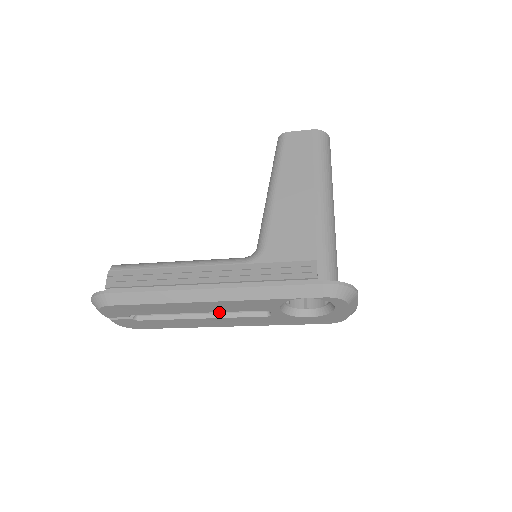
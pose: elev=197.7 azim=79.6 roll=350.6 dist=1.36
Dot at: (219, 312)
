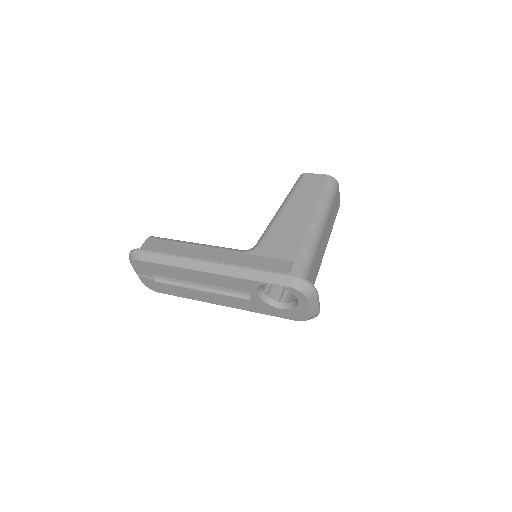
Dot at: (215, 289)
